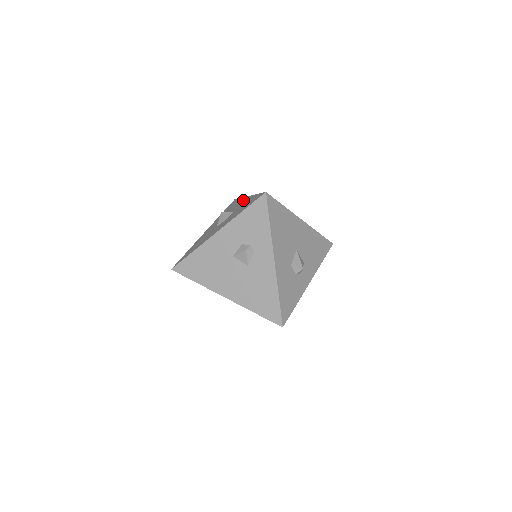
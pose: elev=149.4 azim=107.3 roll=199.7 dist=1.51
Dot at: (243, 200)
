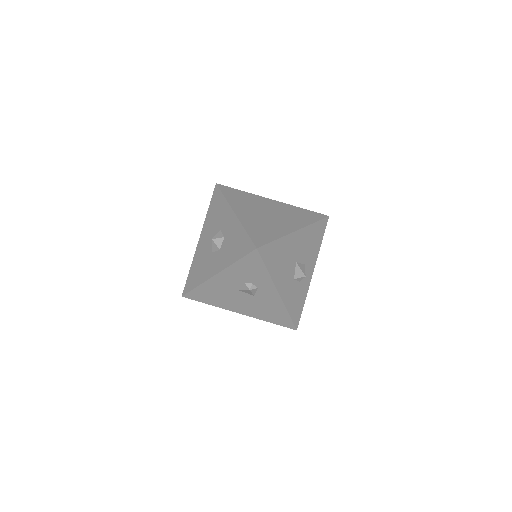
Dot at: (230, 217)
